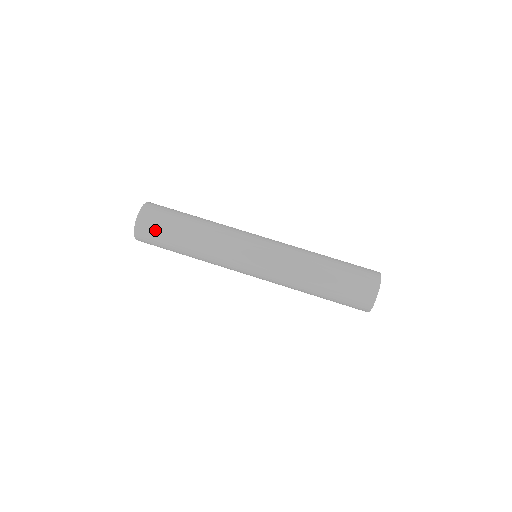
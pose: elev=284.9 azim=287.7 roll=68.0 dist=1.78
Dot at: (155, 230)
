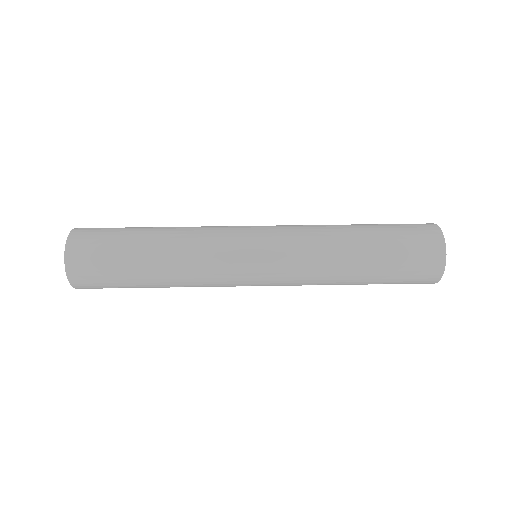
Dot at: (103, 231)
